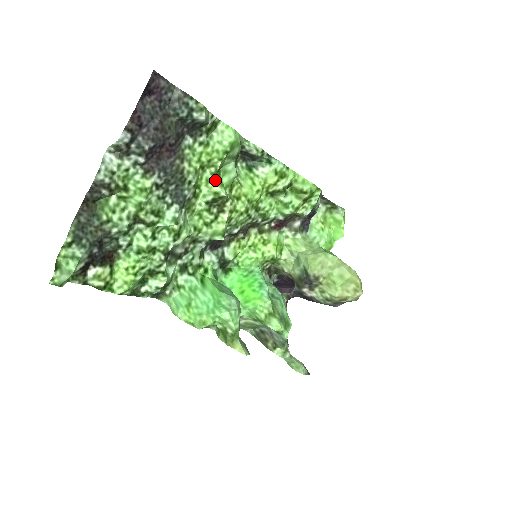
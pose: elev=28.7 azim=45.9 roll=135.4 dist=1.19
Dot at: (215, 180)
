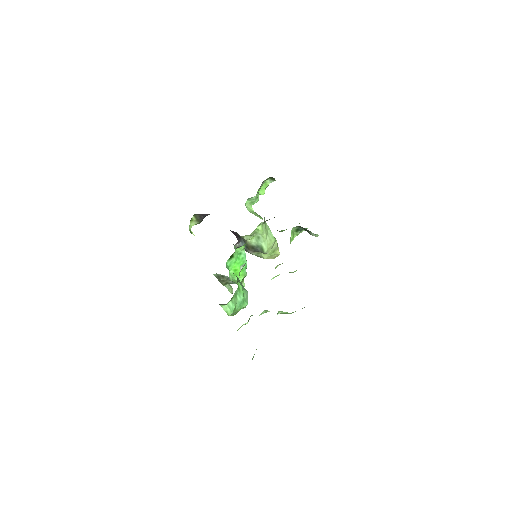
Dot at: occluded
